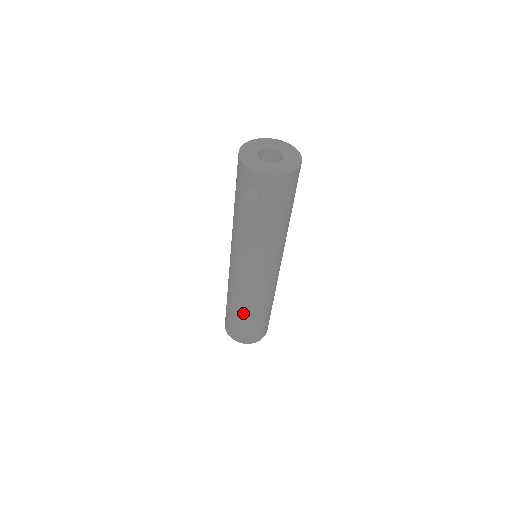
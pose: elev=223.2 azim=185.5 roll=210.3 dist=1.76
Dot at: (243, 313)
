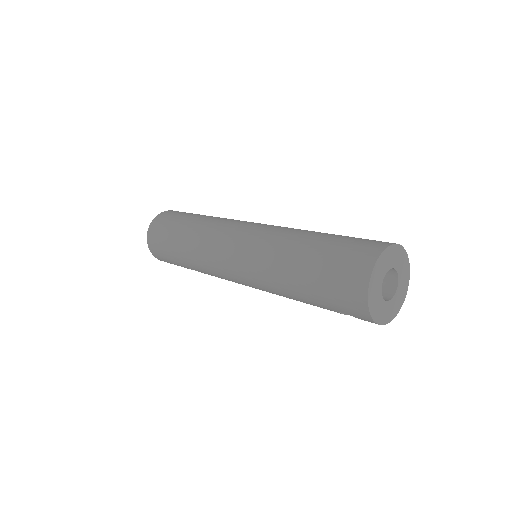
Dot at: occluded
